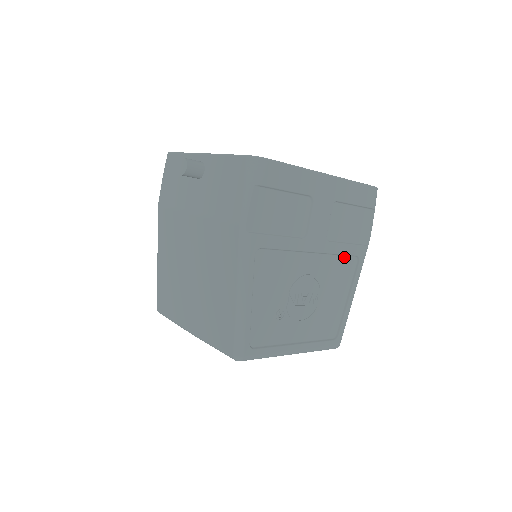
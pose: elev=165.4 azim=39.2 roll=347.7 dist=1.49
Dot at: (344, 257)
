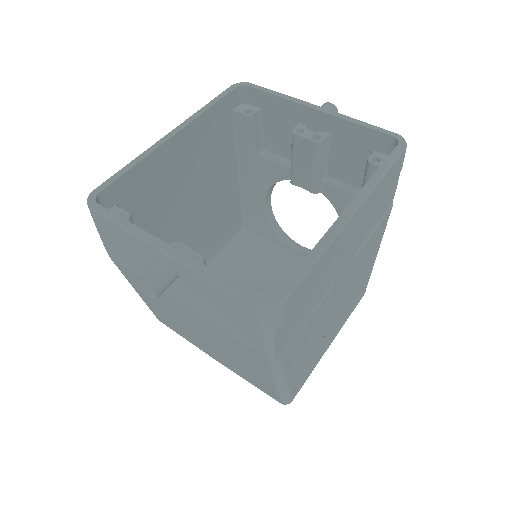
Dot at: occluded
